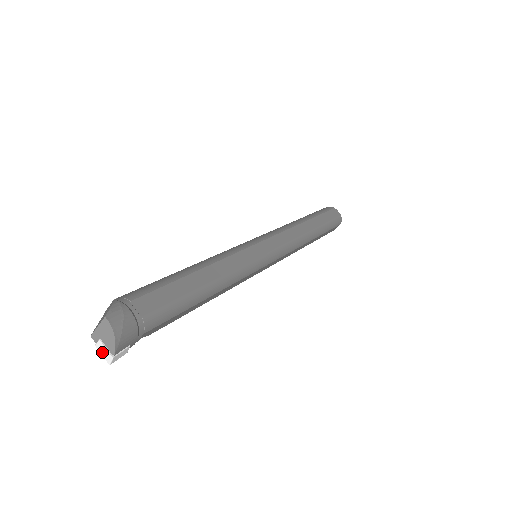
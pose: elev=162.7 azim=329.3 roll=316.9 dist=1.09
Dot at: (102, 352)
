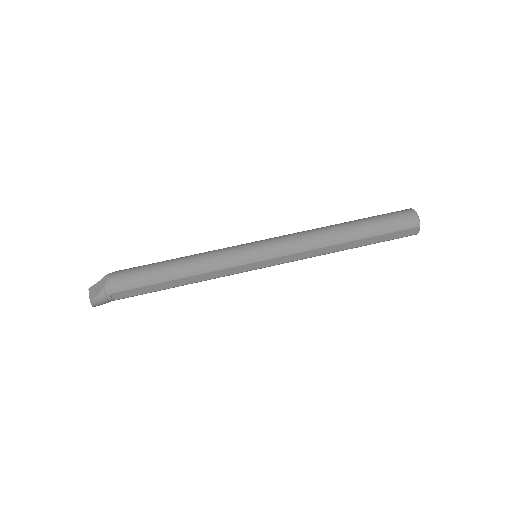
Dot at: occluded
